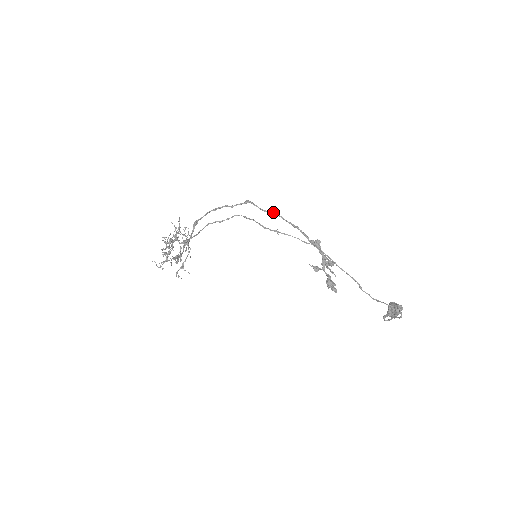
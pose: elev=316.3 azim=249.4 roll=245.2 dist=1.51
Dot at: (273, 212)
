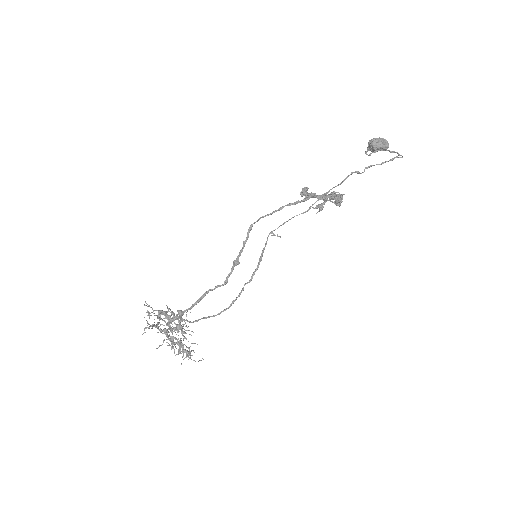
Dot at: (251, 228)
